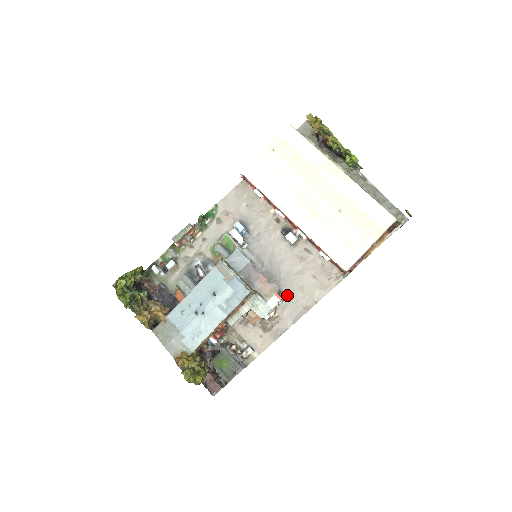
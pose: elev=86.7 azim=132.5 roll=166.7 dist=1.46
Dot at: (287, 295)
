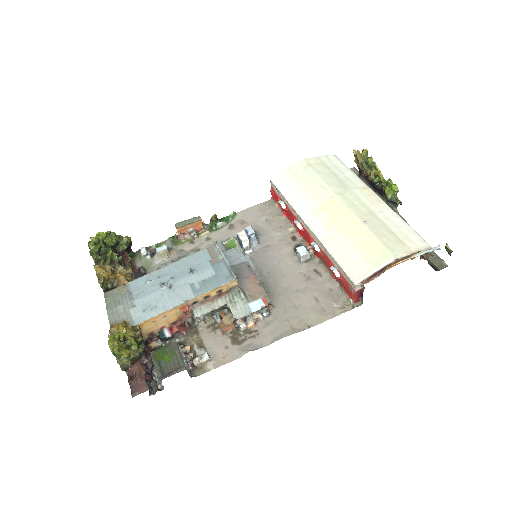
Dot at: (277, 310)
